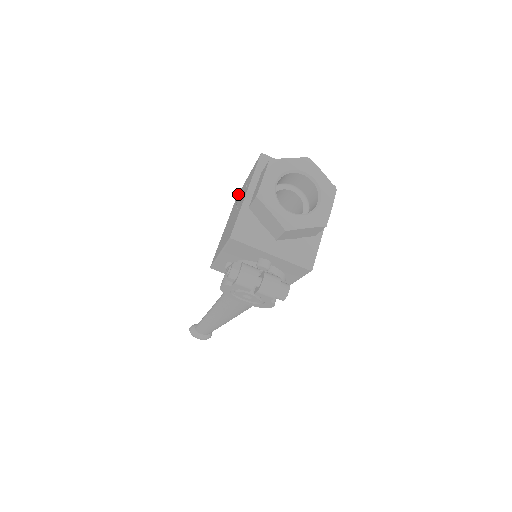
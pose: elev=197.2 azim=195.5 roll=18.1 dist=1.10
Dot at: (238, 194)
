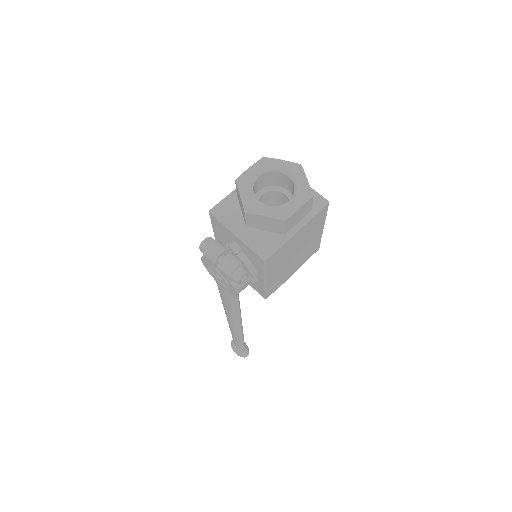
Dot at: occluded
